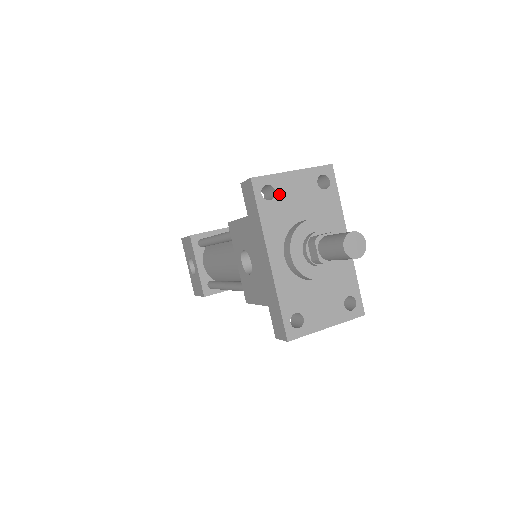
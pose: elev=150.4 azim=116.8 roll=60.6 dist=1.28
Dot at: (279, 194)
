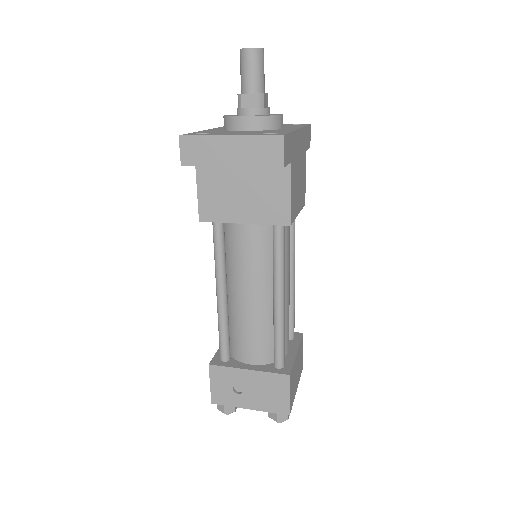
Dot at: occluded
